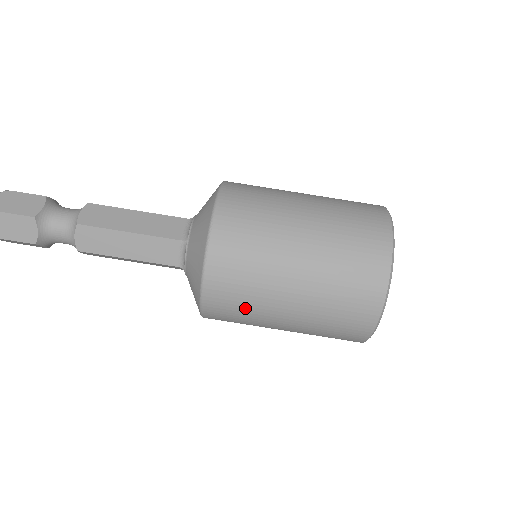
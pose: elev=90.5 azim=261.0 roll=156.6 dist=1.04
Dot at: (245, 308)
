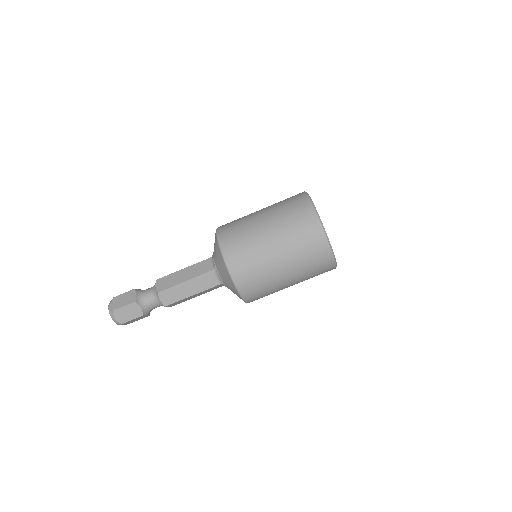
Dot at: (263, 284)
